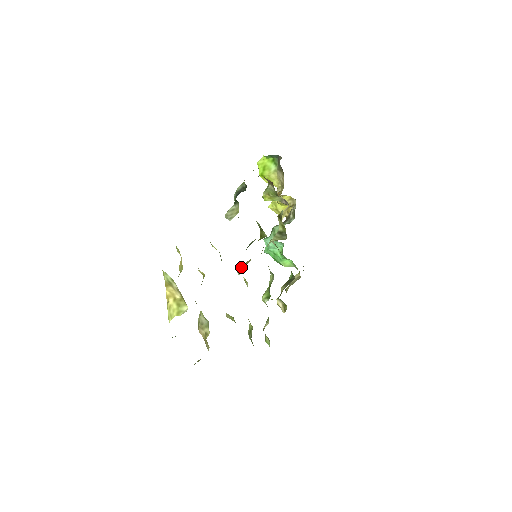
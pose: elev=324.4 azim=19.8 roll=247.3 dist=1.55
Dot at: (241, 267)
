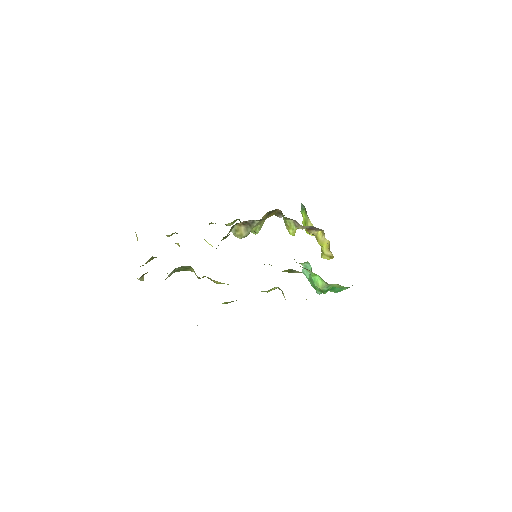
Dot at: occluded
